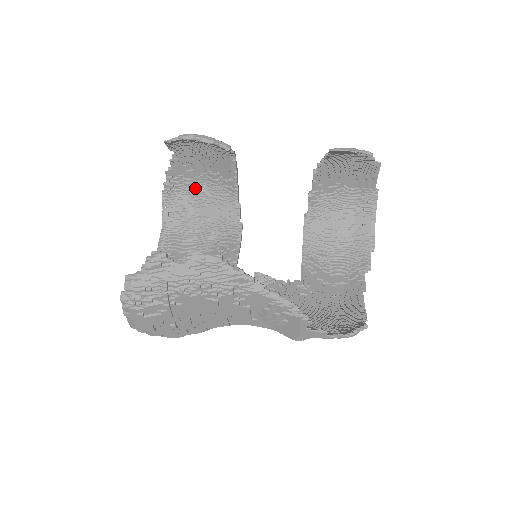
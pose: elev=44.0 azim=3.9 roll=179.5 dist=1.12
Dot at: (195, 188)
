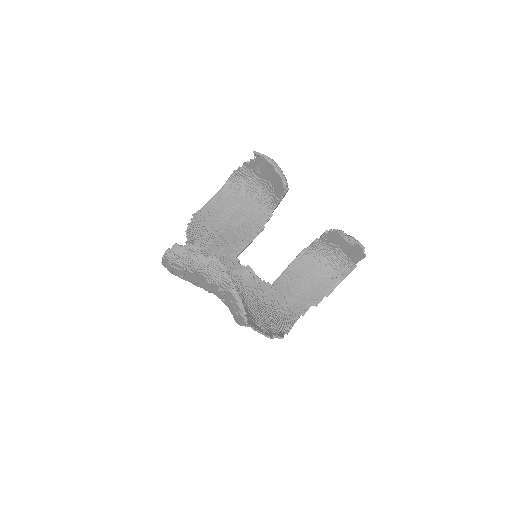
Dot at: (255, 183)
